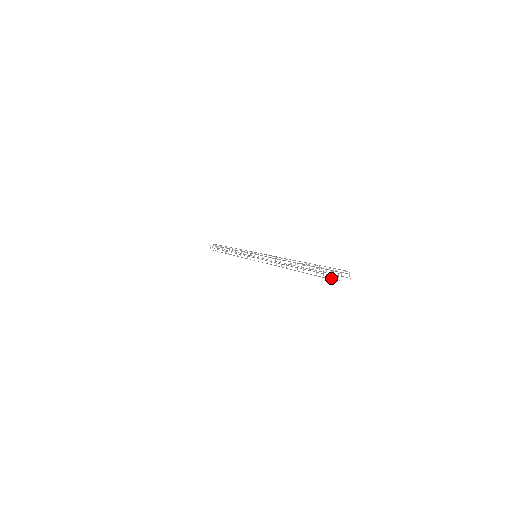
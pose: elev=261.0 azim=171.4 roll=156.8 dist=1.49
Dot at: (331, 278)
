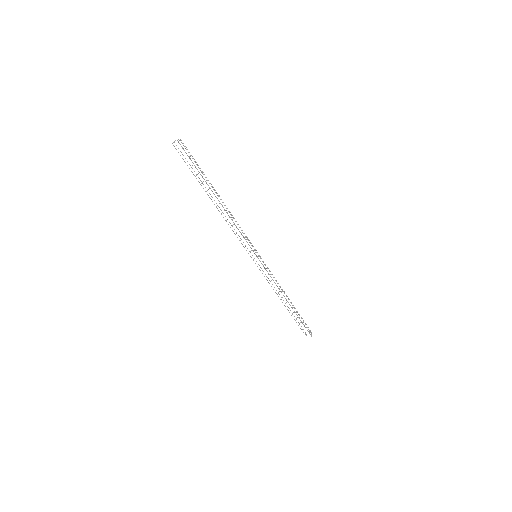
Dot at: occluded
